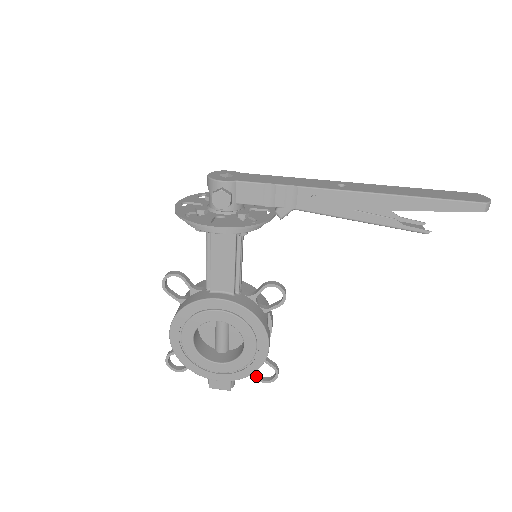
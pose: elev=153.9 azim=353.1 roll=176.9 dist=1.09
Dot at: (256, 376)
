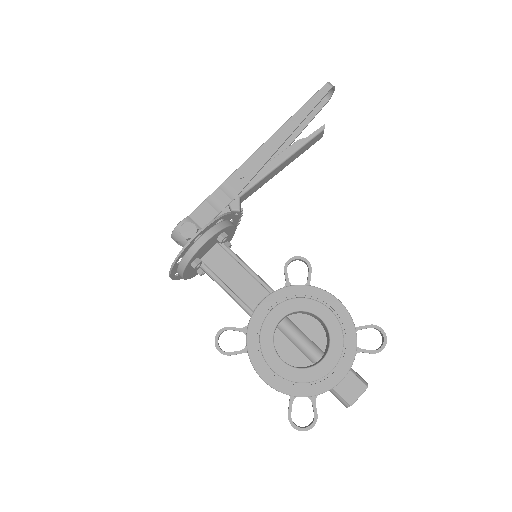
Dot at: (370, 351)
